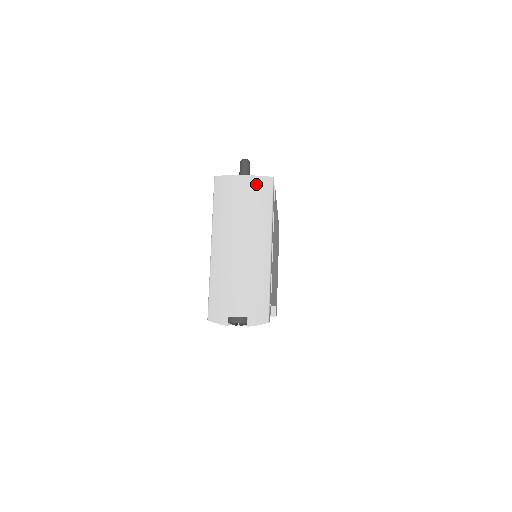
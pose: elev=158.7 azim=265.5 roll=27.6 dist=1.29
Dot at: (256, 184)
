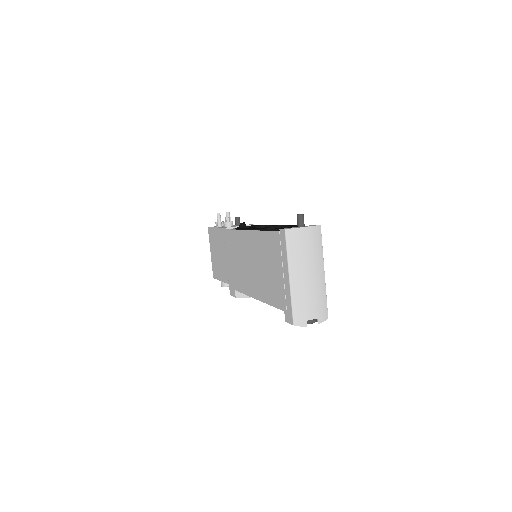
Dot at: (313, 232)
